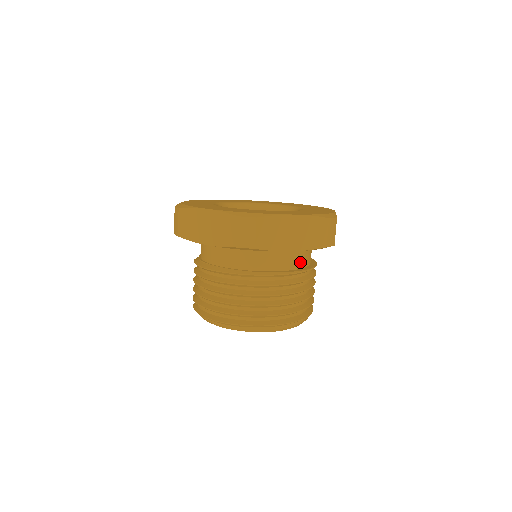
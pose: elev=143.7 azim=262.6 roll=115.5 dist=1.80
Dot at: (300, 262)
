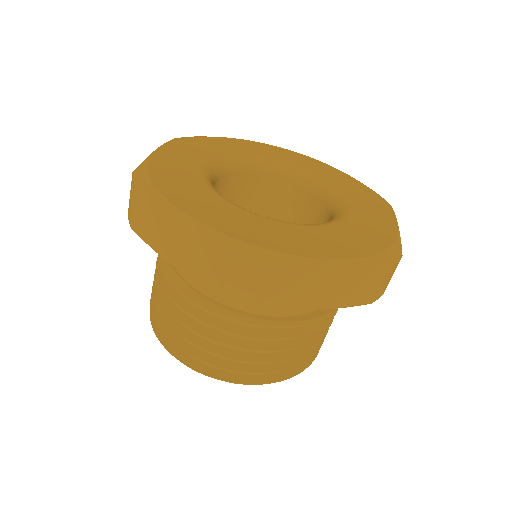
Dot at: occluded
